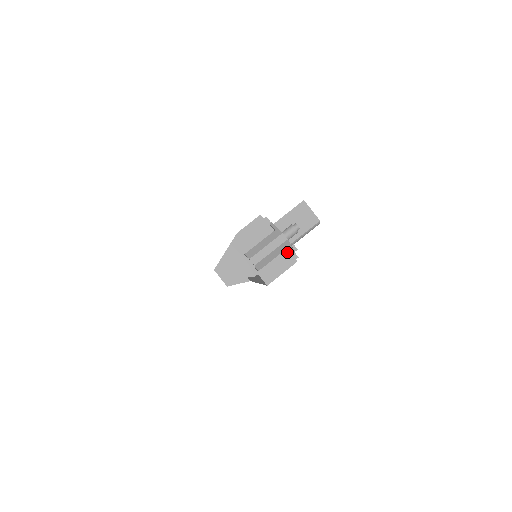
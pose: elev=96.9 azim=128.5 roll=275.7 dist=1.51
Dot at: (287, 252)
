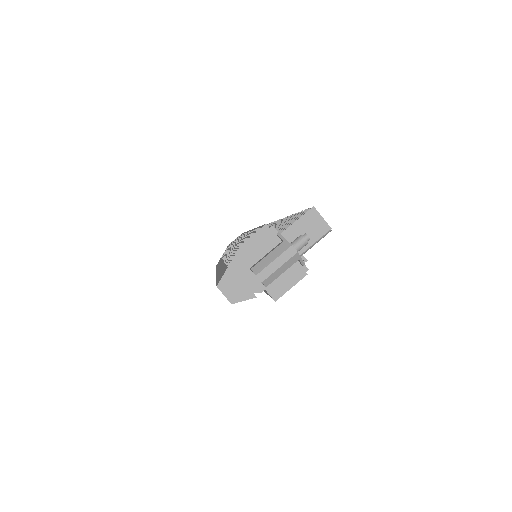
Dot at: (296, 264)
